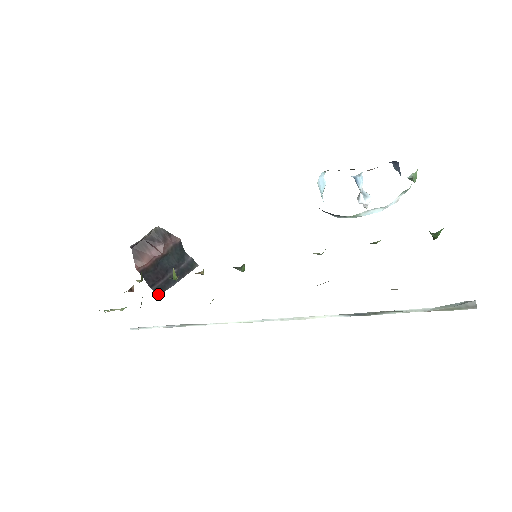
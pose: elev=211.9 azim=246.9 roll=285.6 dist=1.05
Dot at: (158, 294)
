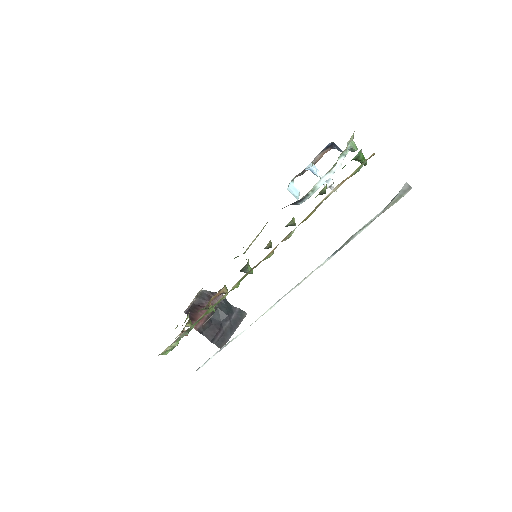
Dot at: (221, 347)
